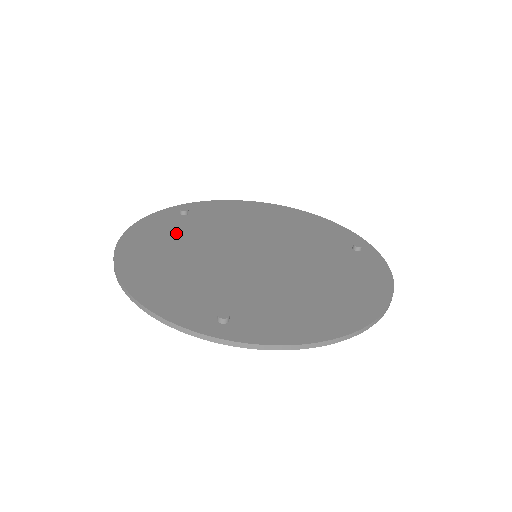
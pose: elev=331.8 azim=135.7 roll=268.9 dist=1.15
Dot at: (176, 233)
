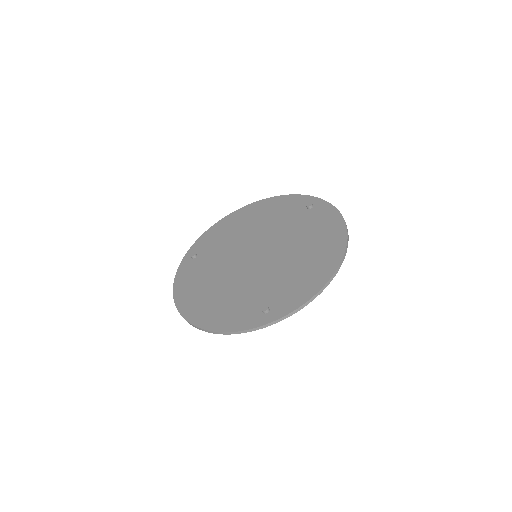
Dot at: (201, 274)
